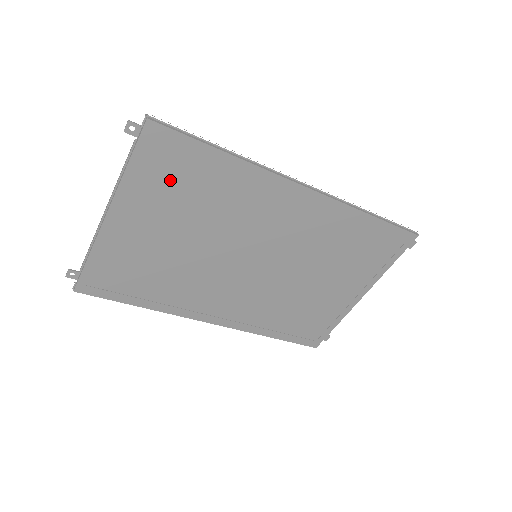
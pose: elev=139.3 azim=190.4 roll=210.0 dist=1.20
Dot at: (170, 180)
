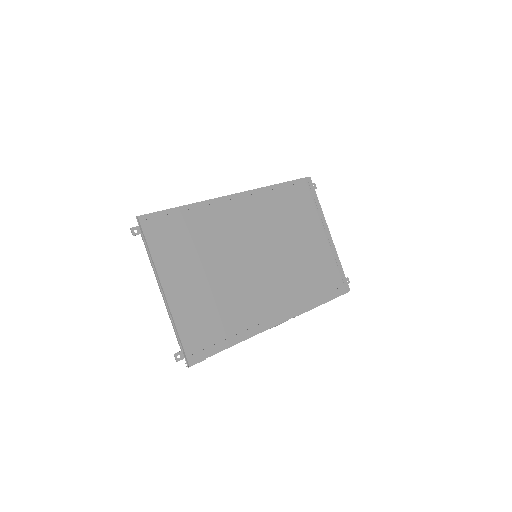
Dot at: (175, 242)
